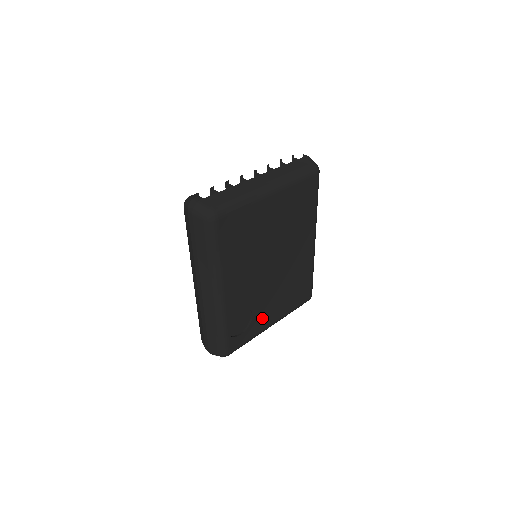
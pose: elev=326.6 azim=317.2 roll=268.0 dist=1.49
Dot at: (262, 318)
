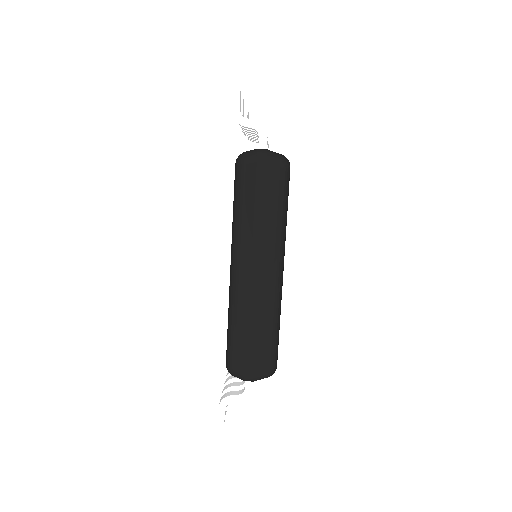
Dot at: occluded
